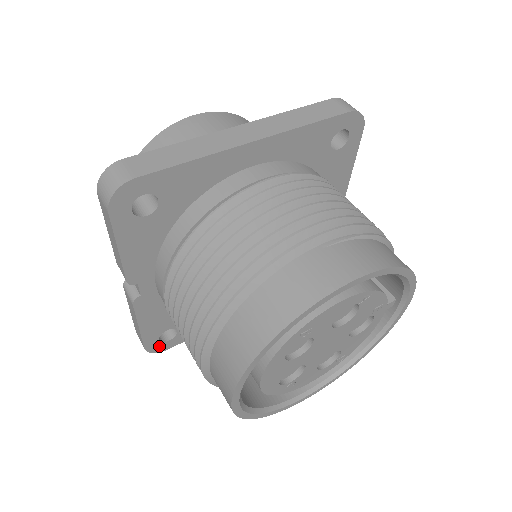
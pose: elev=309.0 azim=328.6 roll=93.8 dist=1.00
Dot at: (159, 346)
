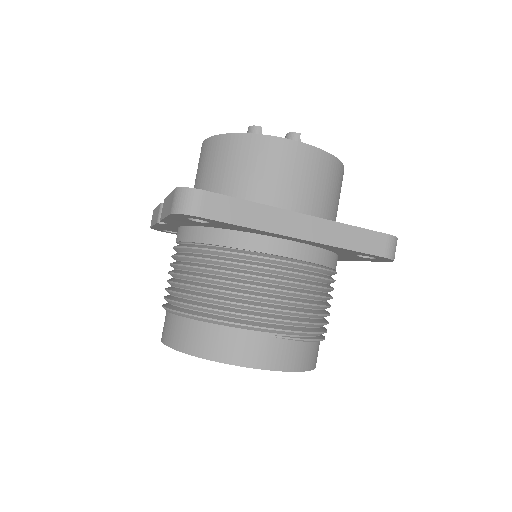
Dot at: (161, 230)
